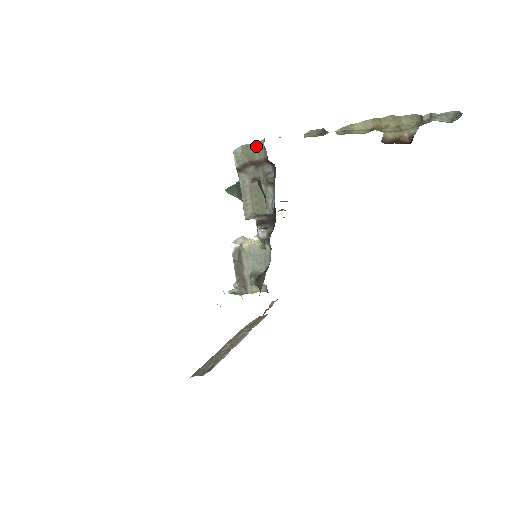
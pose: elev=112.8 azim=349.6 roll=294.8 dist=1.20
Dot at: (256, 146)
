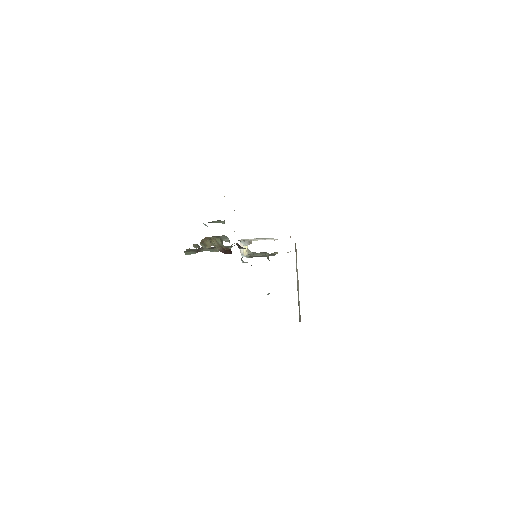
Dot at: occluded
